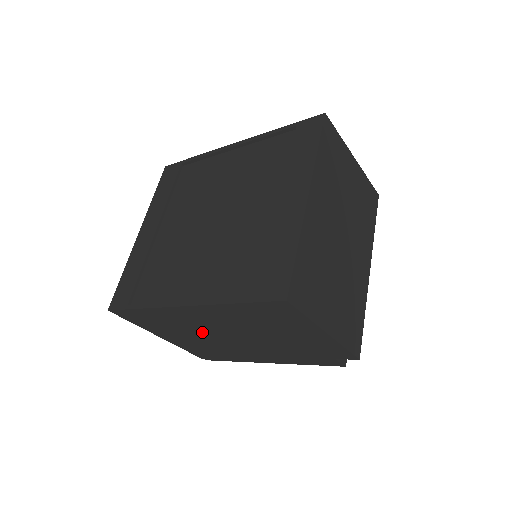
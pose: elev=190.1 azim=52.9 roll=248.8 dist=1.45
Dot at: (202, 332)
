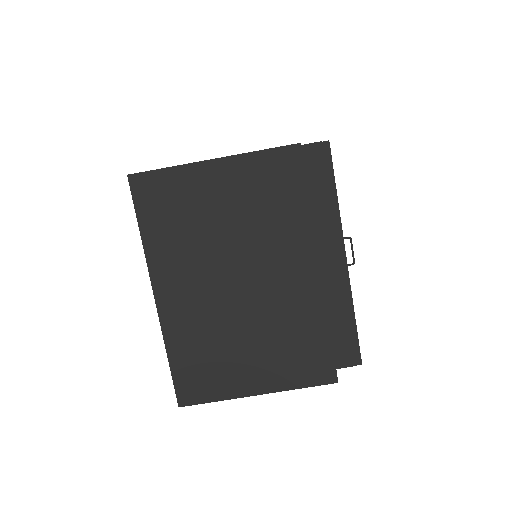
Dot at: occluded
